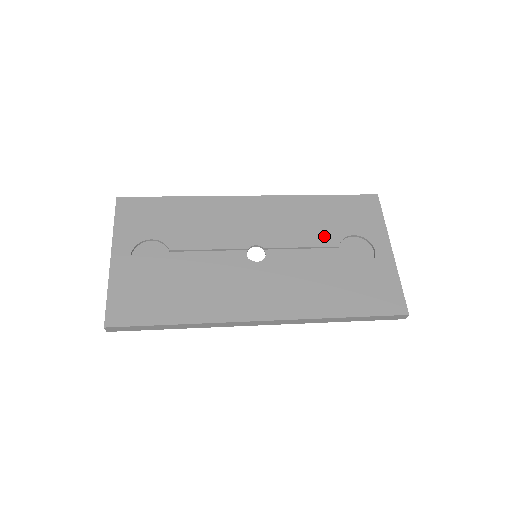
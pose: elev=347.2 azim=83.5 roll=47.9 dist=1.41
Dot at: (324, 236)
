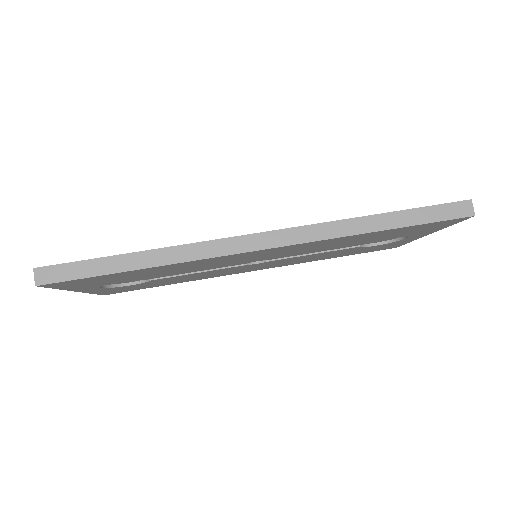
Dot at: (351, 245)
